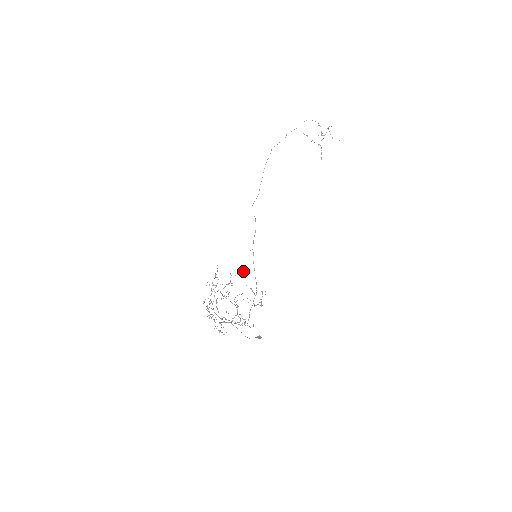
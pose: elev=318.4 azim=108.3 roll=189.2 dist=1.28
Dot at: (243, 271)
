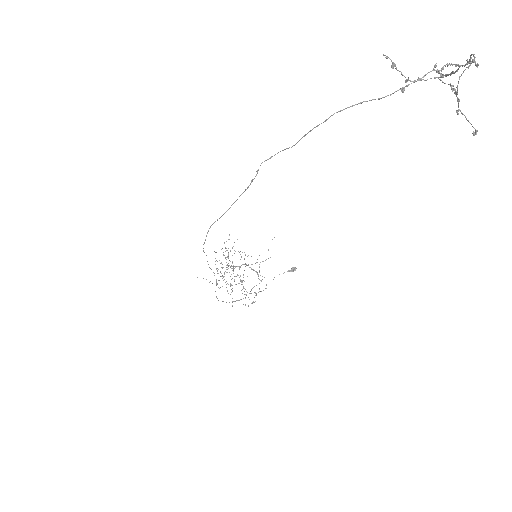
Dot at: (248, 255)
